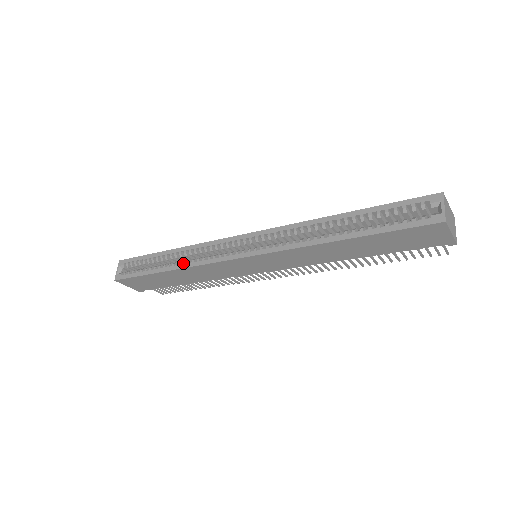
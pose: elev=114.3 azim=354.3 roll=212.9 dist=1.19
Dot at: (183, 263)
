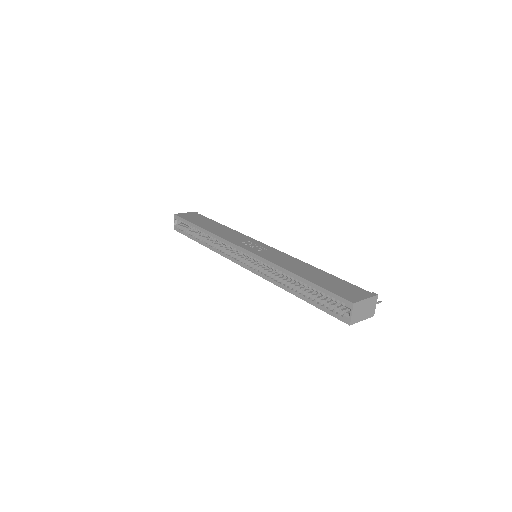
Dot at: (210, 246)
